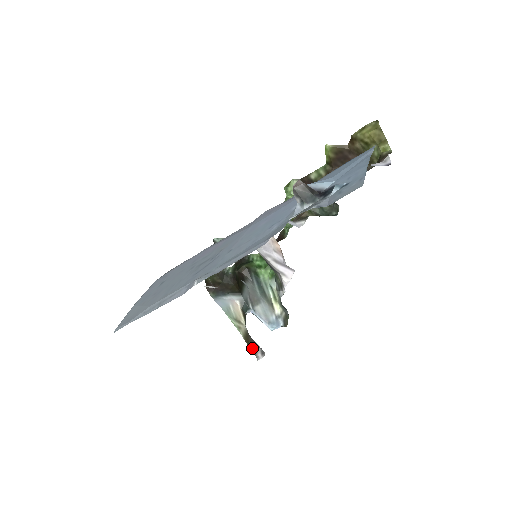
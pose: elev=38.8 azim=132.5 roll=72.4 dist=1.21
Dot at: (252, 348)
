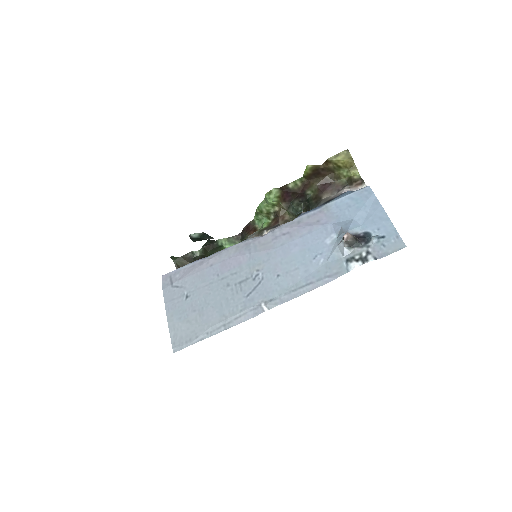
Dot at: occluded
